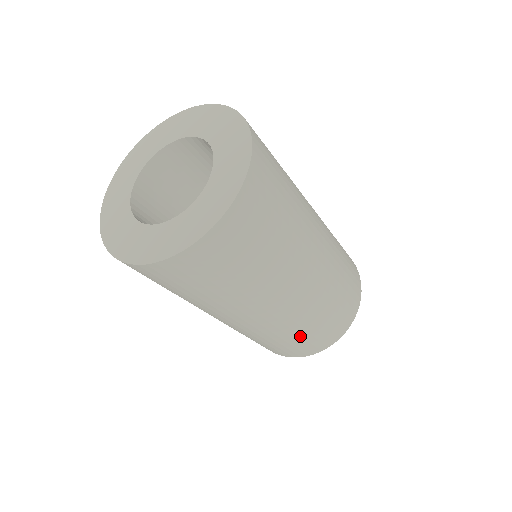
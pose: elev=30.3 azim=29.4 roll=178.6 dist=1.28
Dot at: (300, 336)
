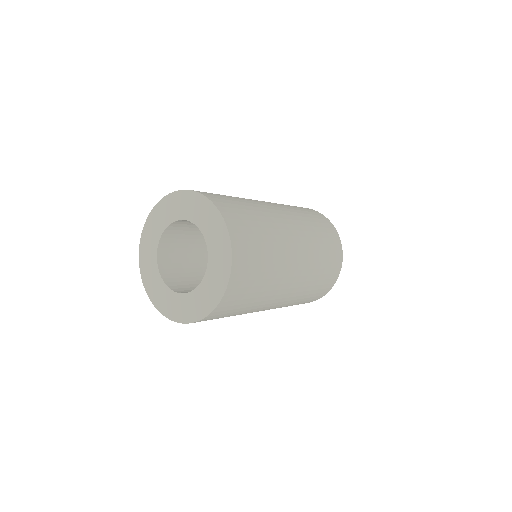
Dot at: occluded
